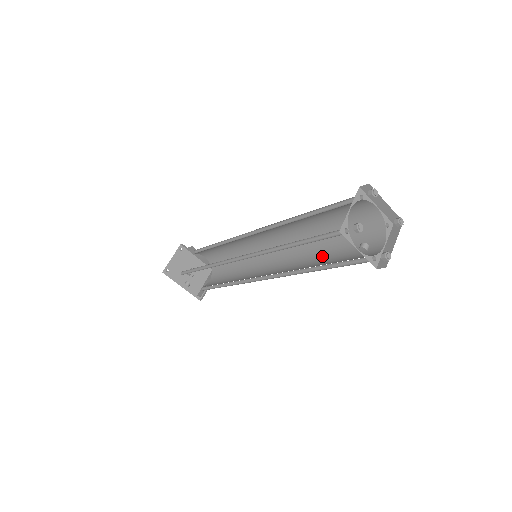
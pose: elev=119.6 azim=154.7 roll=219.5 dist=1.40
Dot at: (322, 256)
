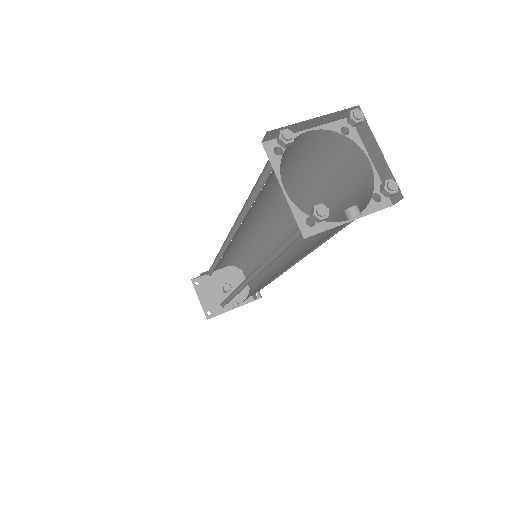
Dot at: occluded
